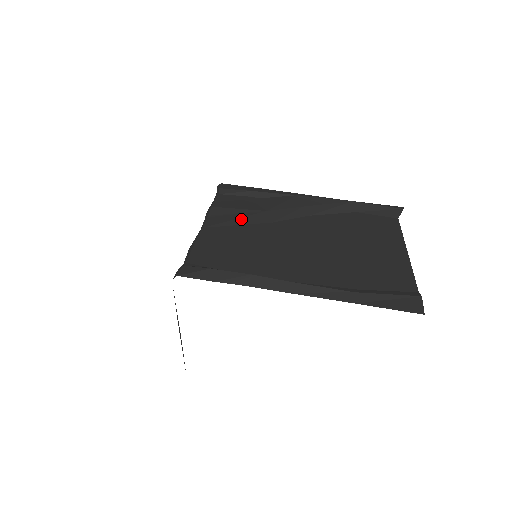
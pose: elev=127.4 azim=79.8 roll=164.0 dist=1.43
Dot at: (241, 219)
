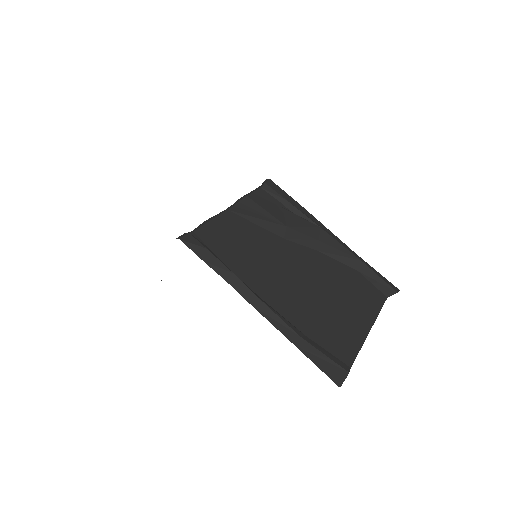
Dot at: (262, 221)
